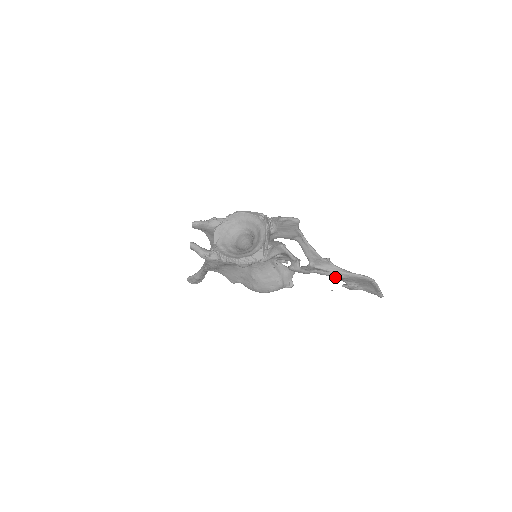
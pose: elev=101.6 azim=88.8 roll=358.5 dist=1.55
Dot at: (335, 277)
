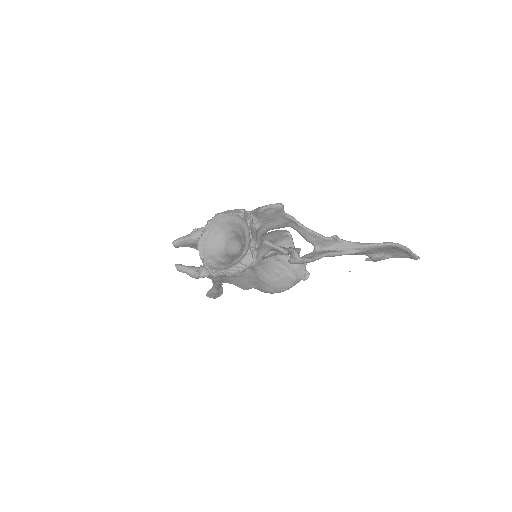
Dot at: (351, 254)
